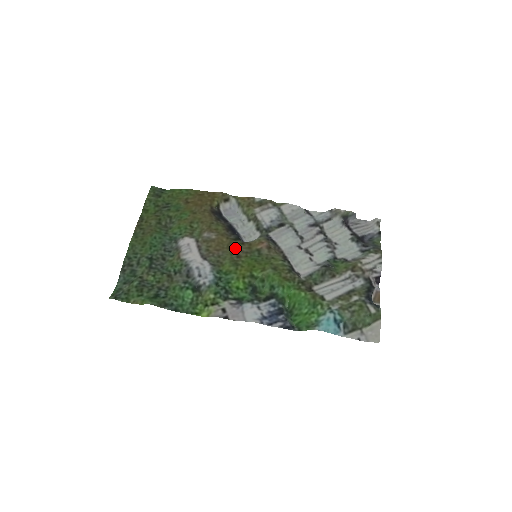
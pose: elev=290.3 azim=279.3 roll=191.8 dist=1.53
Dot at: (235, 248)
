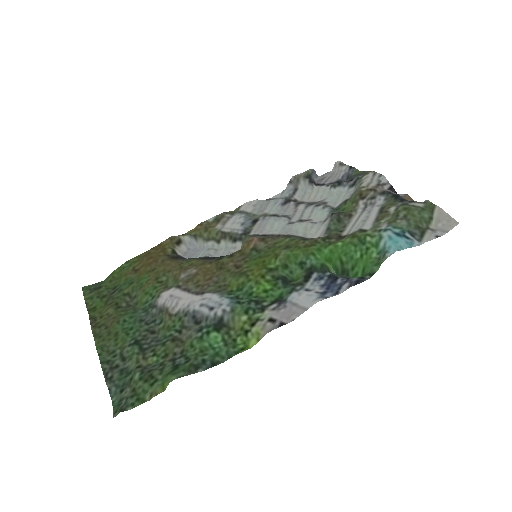
Dot at: (227, 264)
